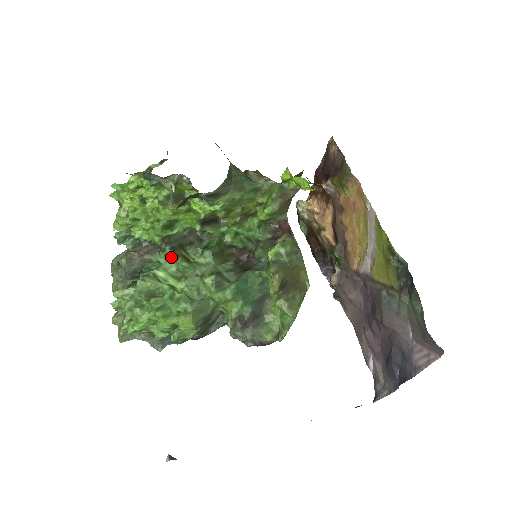
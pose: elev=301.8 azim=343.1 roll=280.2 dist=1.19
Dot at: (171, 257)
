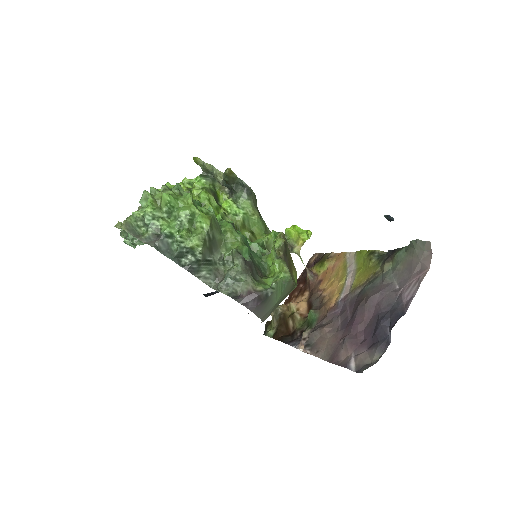
Dot at: occluded
